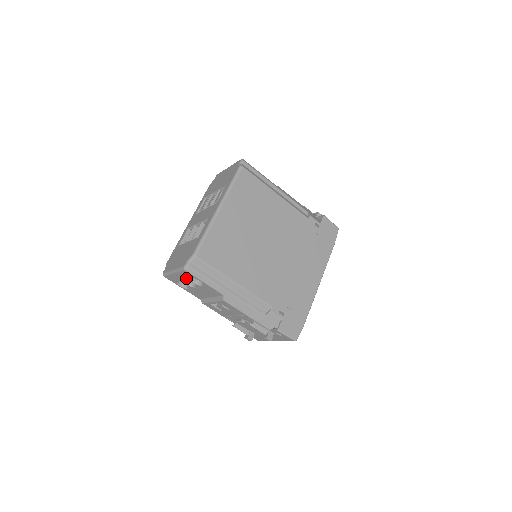
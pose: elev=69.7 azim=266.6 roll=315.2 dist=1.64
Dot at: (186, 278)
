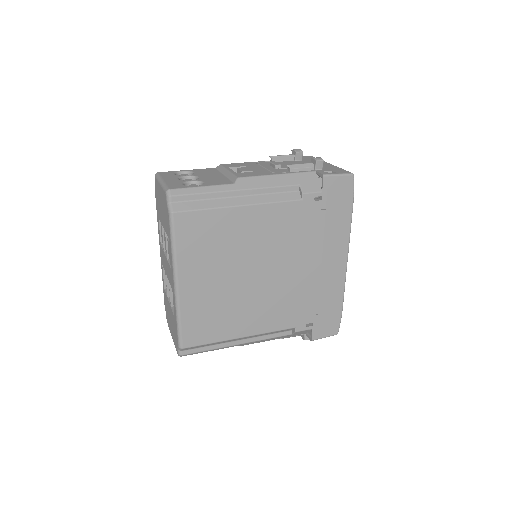
Dot at: occluded
